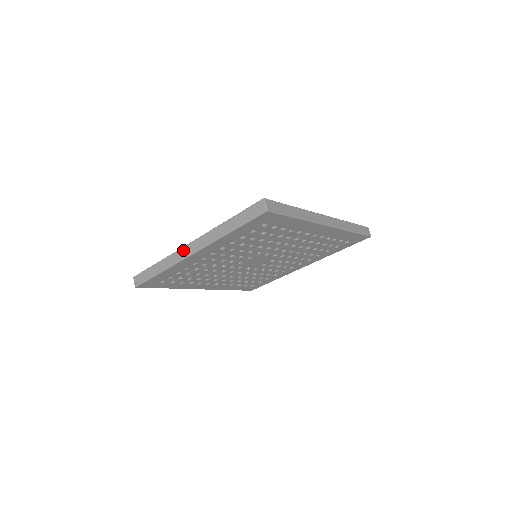
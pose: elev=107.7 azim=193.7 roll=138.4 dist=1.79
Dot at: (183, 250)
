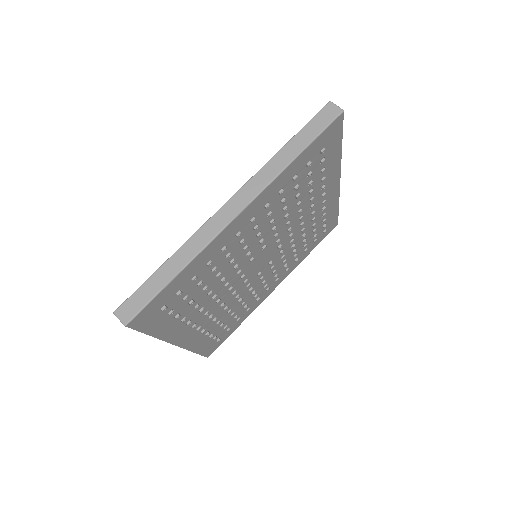
Dot at: (217, 217)
